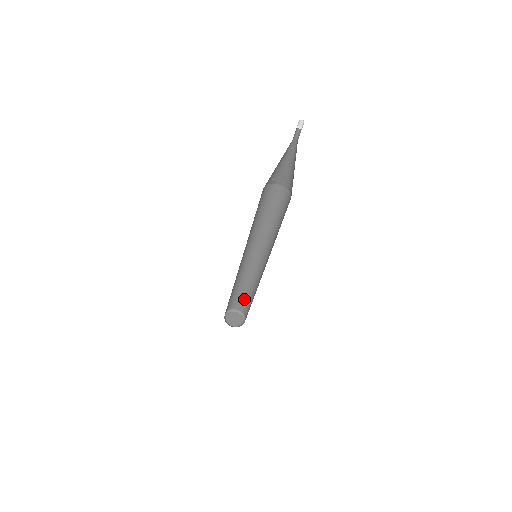
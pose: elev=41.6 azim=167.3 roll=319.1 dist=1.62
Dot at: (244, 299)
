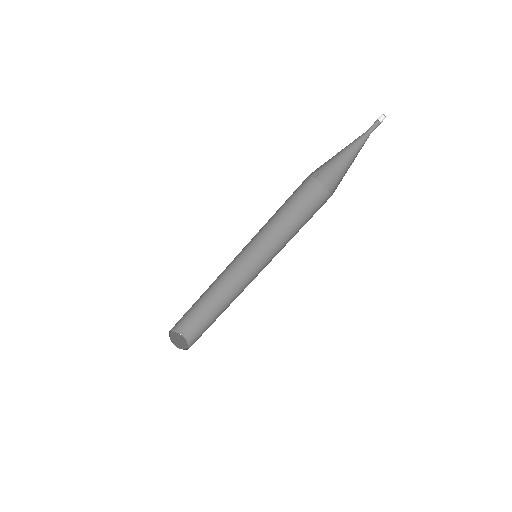
Dot at: (200, 317)
